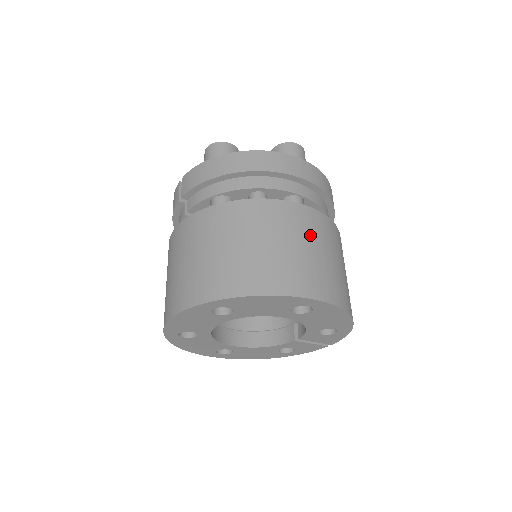
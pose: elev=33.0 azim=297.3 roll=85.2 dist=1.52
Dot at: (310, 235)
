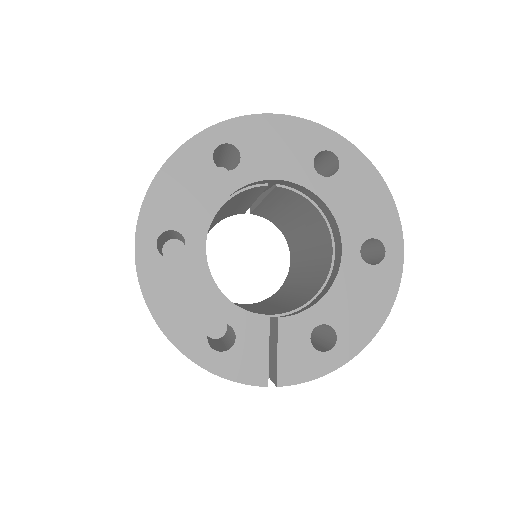
Dot at: occluded
